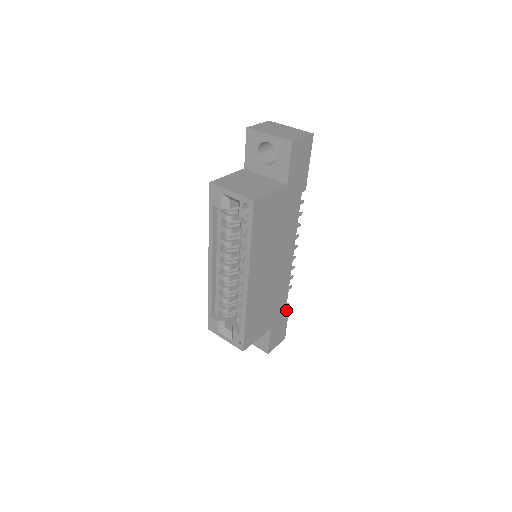
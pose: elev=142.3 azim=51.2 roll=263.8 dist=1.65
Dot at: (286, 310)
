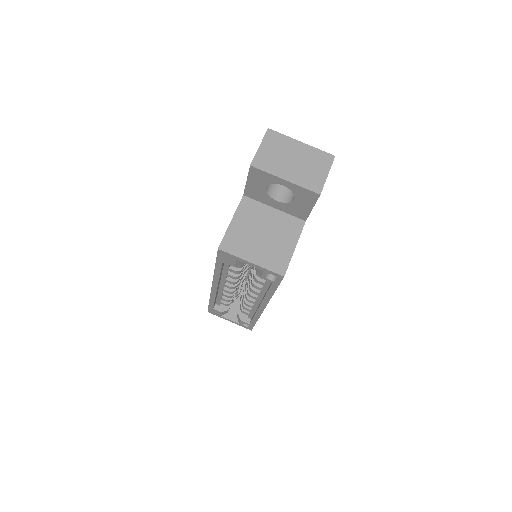
Dot at: occluded
